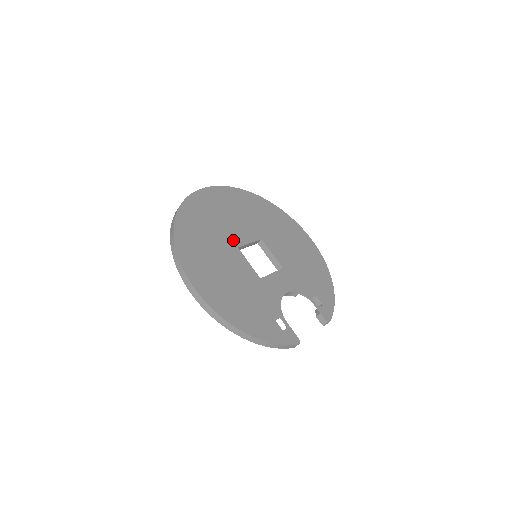
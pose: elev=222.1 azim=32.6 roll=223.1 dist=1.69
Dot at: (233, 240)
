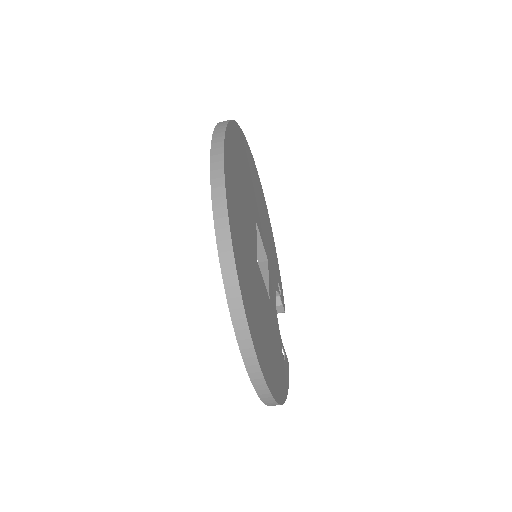
Dot at: (253, 249)
